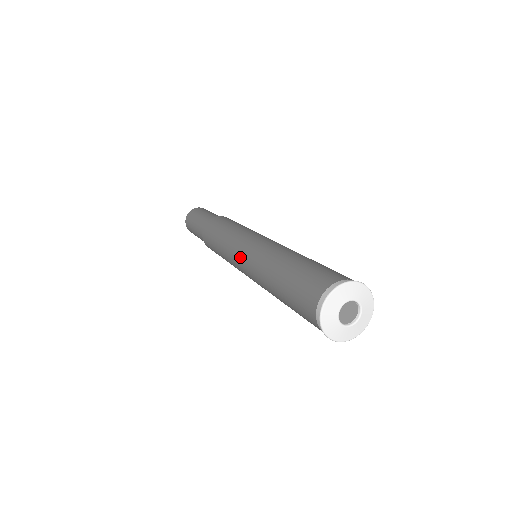
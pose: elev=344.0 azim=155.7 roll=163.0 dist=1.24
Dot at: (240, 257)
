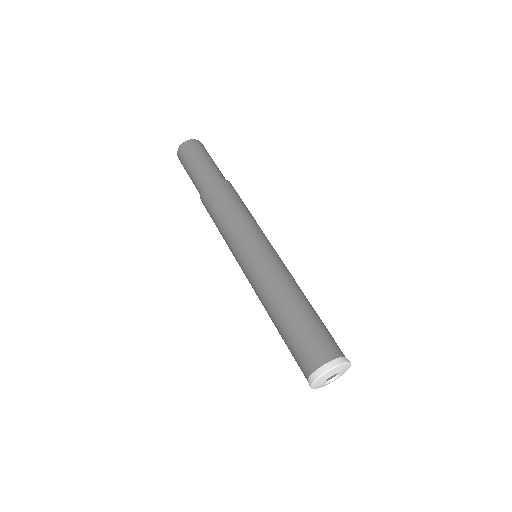
Dot at: (244, 266)
